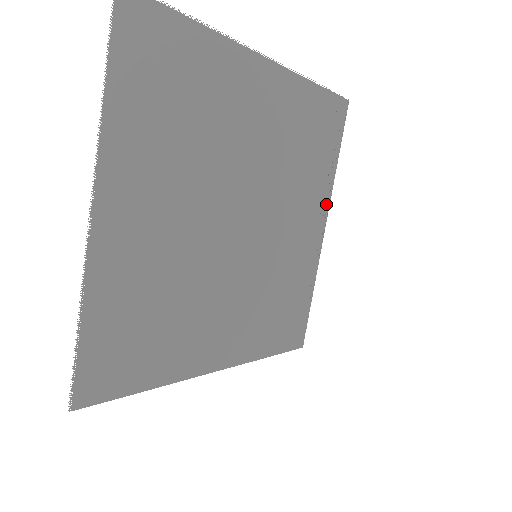
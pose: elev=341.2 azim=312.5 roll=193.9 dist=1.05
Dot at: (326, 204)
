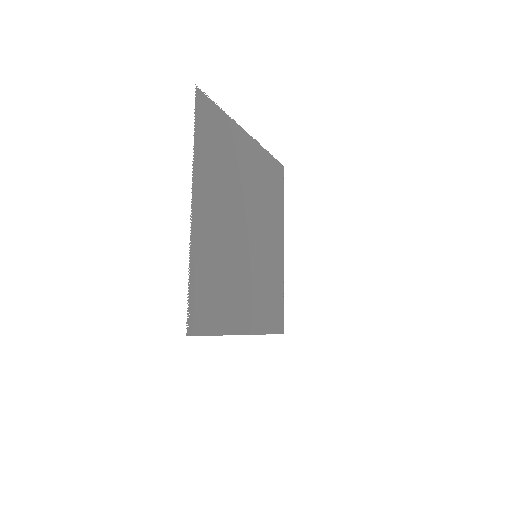
Dot at: (282, 231)
